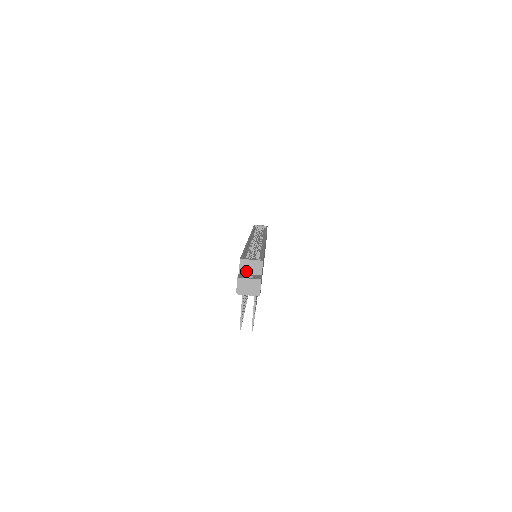
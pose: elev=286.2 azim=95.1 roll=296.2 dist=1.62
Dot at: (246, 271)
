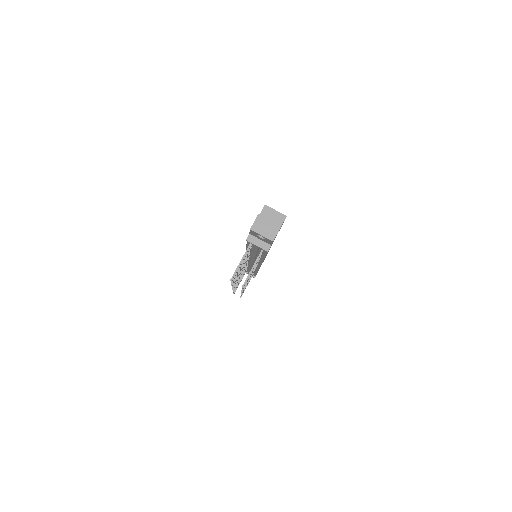
Dot at: occluded
